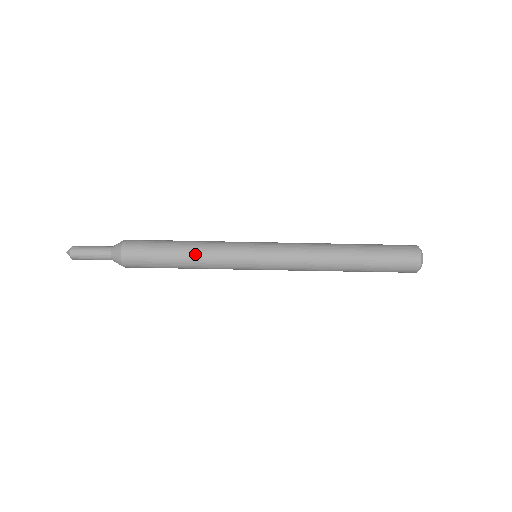
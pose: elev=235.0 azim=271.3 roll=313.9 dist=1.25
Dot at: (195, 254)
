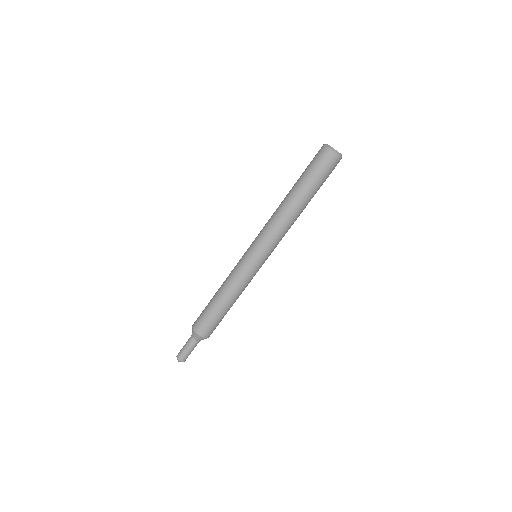
Dot at: (222, 286)
